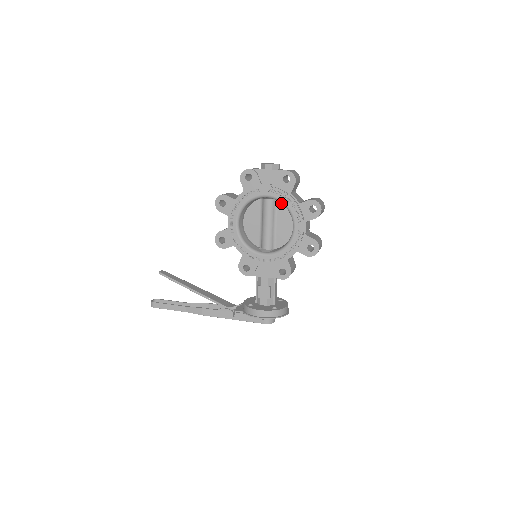
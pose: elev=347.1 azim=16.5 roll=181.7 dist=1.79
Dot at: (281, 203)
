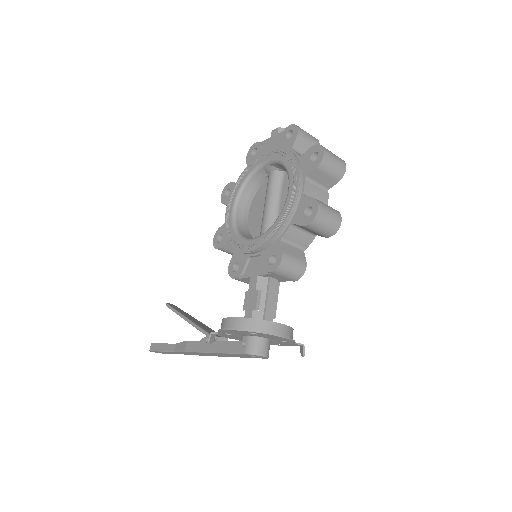
Dot at: occluded
